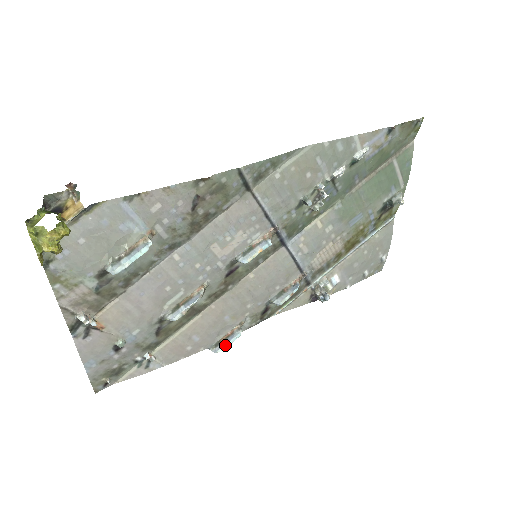
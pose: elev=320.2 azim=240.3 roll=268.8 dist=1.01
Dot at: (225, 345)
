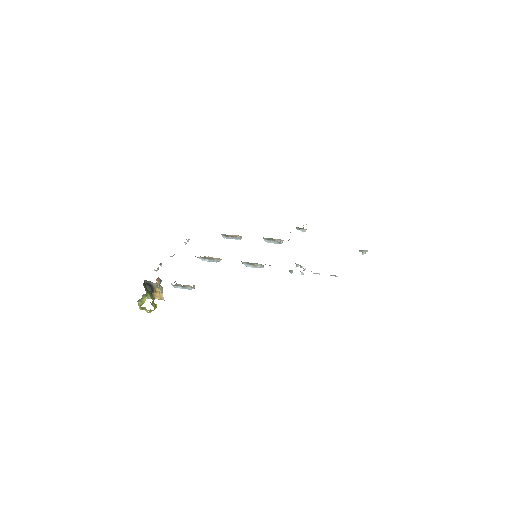
Dot at: occluded
